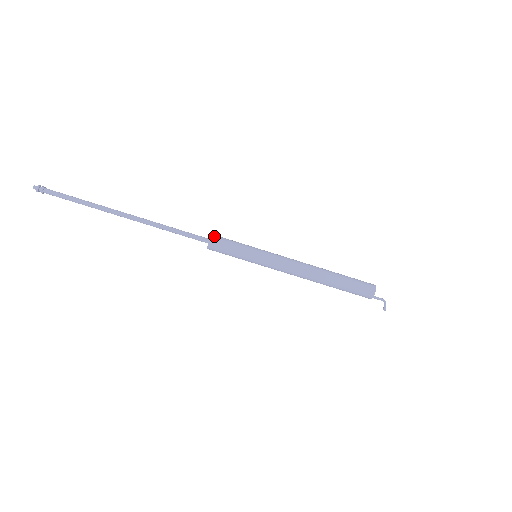
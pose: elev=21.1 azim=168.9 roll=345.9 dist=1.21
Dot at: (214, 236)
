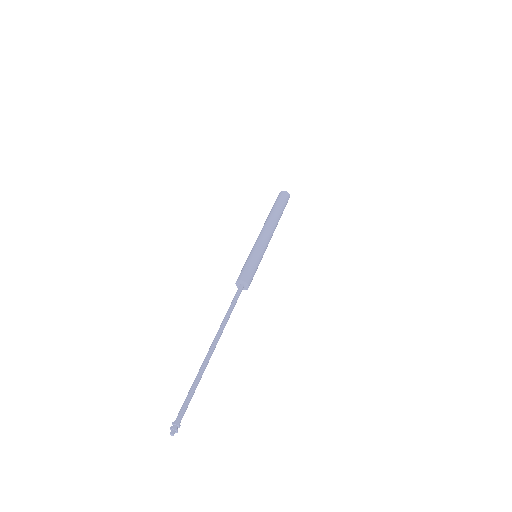
Dot at: (248, 282)
